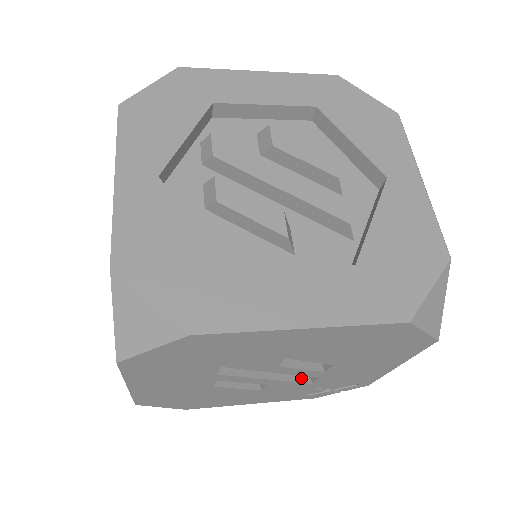
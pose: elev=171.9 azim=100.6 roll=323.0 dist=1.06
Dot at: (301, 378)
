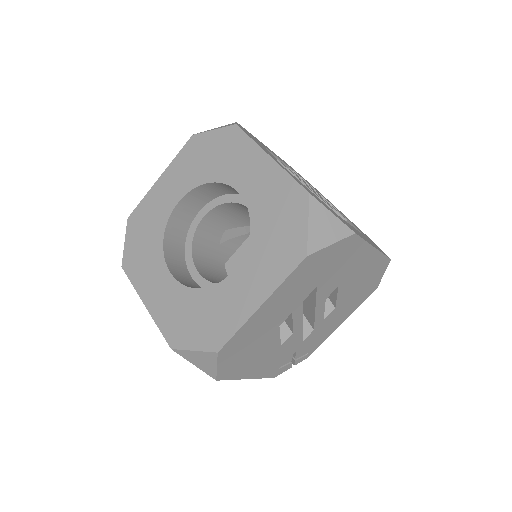
Dot at: occluded
